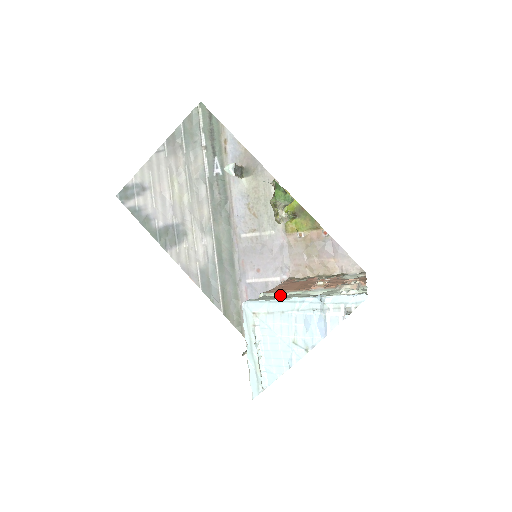
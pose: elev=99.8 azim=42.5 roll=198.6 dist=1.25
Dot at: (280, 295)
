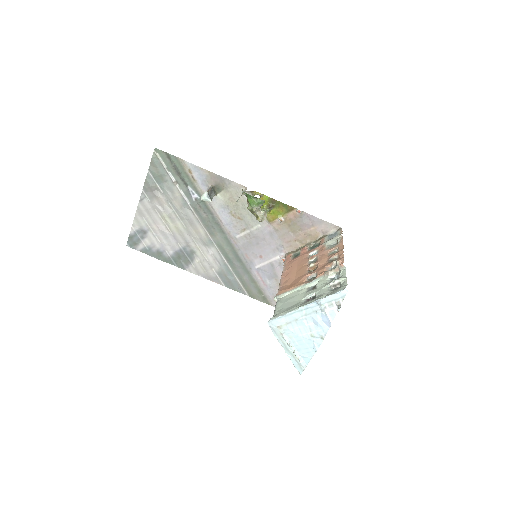
Dot at: (288, 295)
